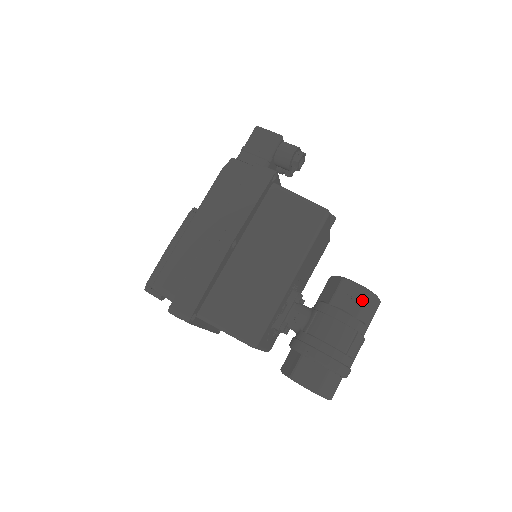
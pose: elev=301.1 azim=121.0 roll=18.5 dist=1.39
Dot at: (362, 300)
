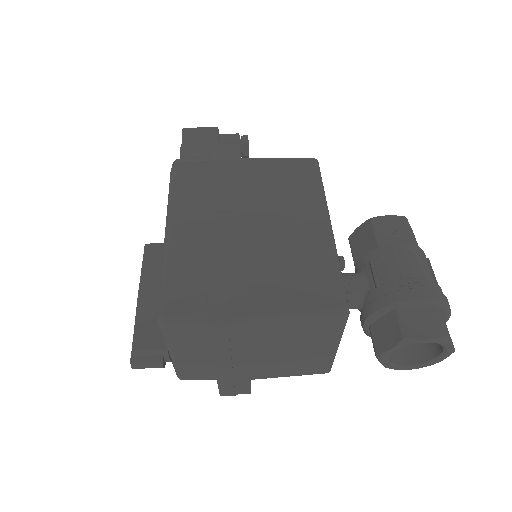
Dot at: (406, 227)
